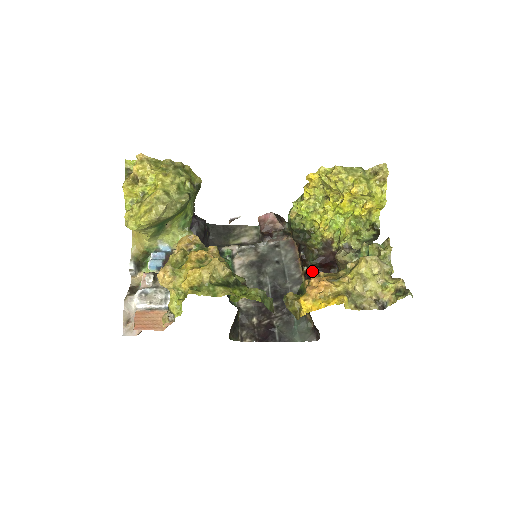
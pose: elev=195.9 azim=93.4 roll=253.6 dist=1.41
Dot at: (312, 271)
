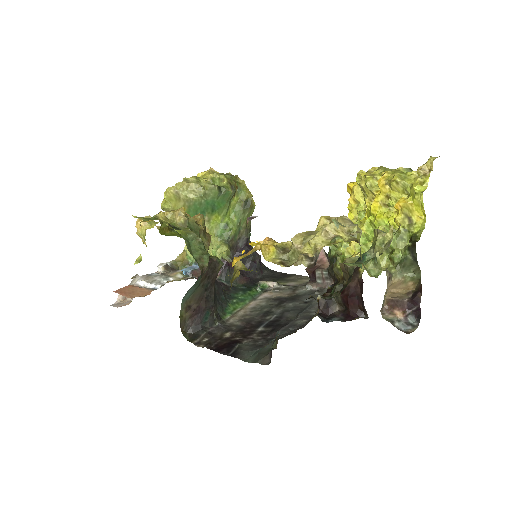
Dot at: (333, 310)
